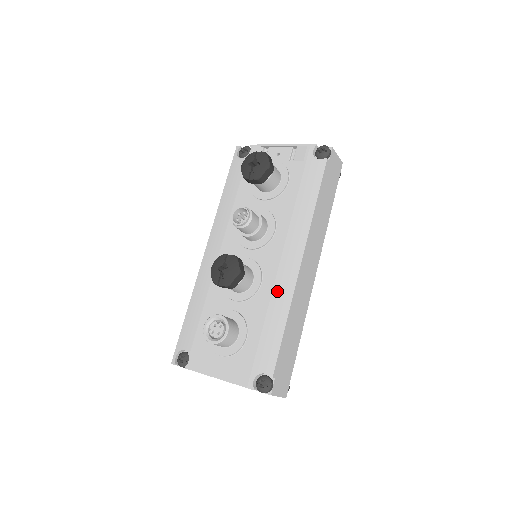
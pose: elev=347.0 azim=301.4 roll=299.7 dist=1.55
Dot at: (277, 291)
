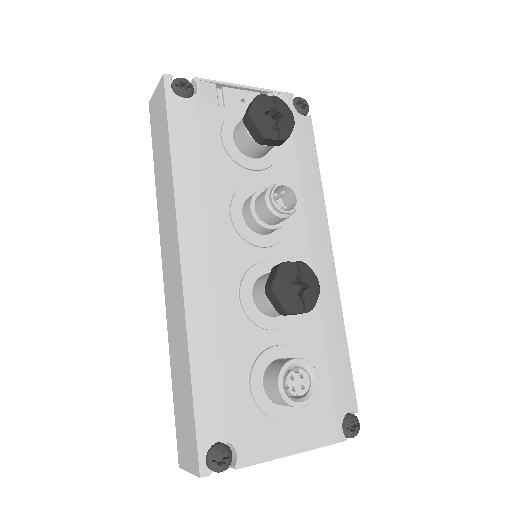
Dot at: (323, 299)
